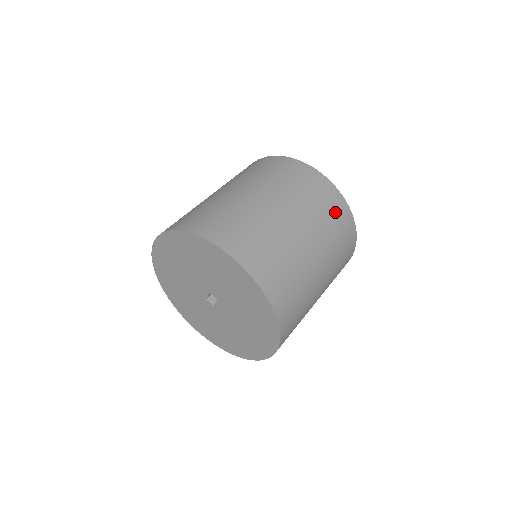
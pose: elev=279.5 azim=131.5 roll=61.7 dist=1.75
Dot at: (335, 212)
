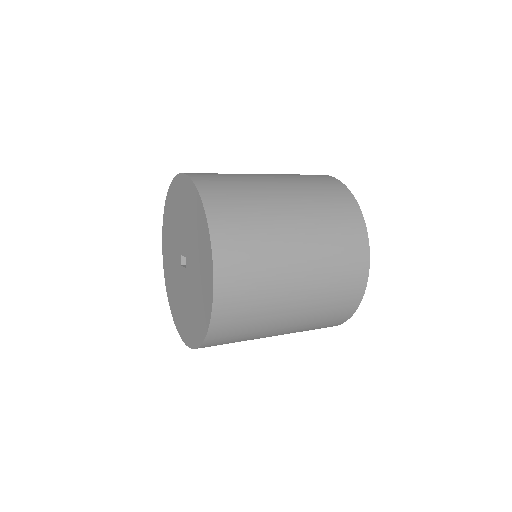
Dot at: (342, 302)
